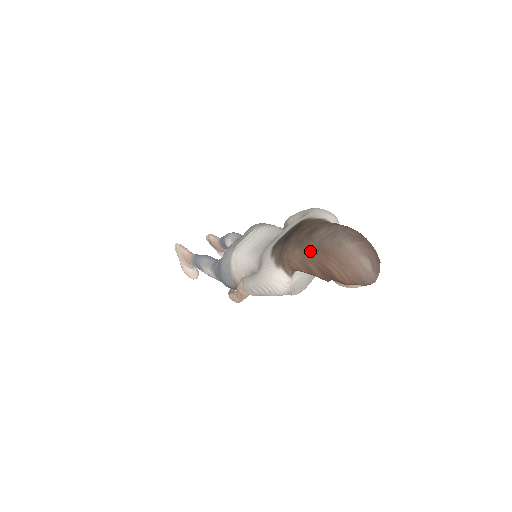
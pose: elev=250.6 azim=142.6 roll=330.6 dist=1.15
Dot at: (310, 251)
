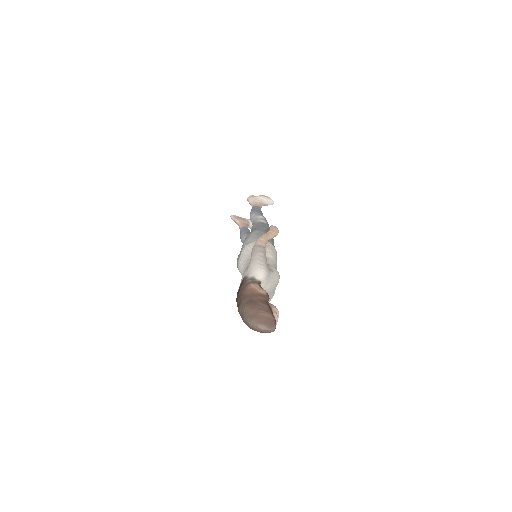
Dot at: occluded
